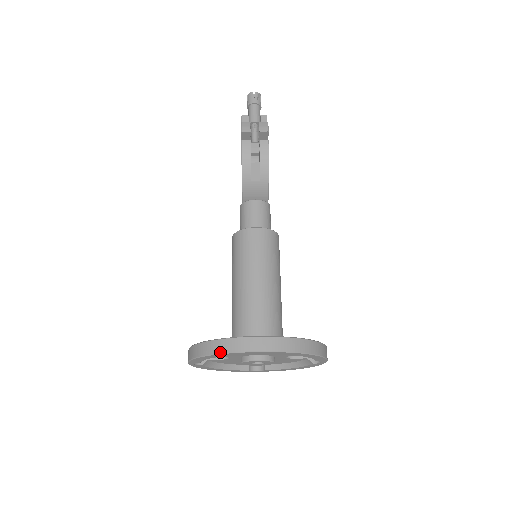
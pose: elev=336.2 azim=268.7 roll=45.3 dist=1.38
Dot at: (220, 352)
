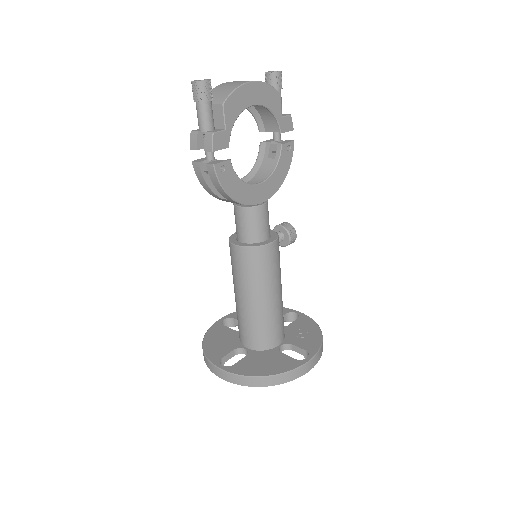
Dot at: occluded
